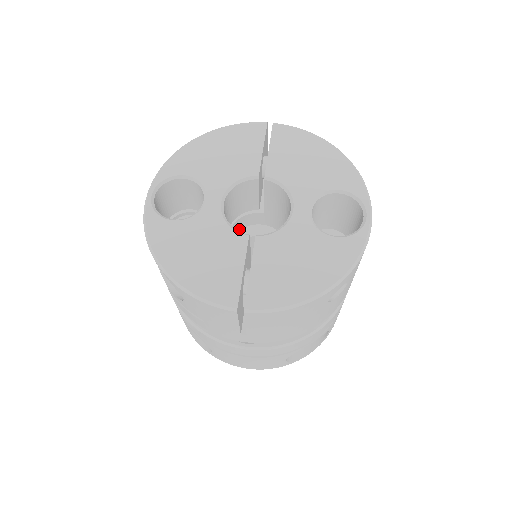
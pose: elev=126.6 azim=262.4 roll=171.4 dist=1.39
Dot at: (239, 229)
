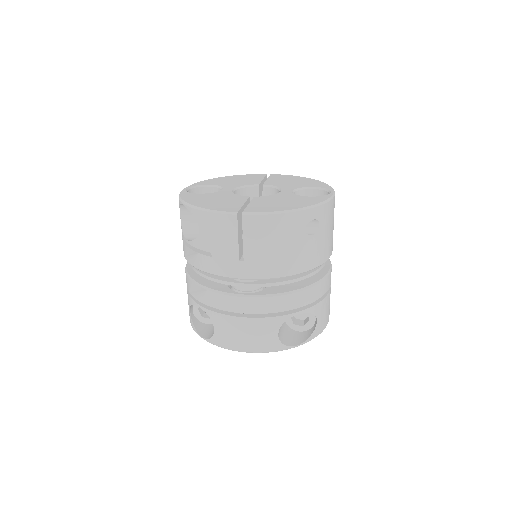
Dot at: occluded
